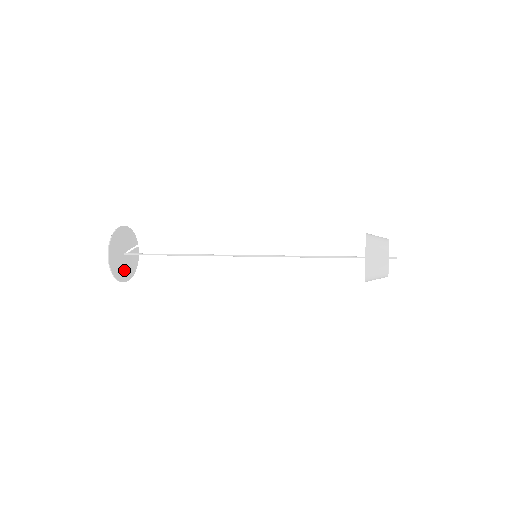
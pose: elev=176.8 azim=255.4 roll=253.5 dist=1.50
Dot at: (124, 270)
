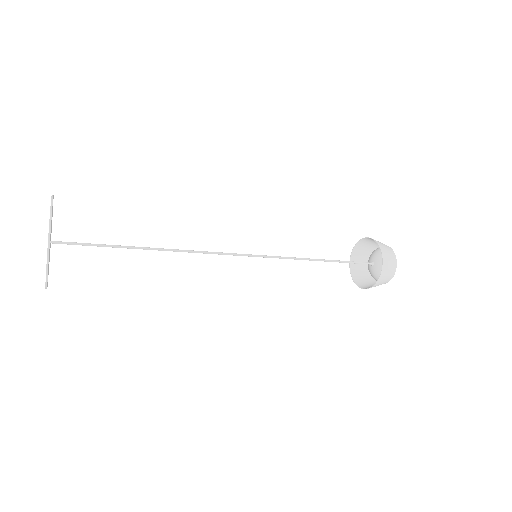
Dot at: occluded
